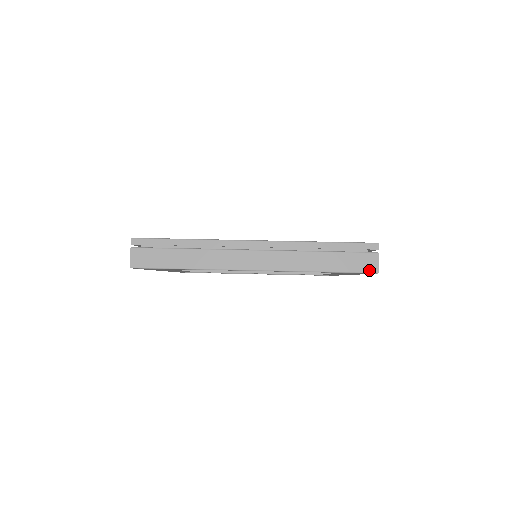
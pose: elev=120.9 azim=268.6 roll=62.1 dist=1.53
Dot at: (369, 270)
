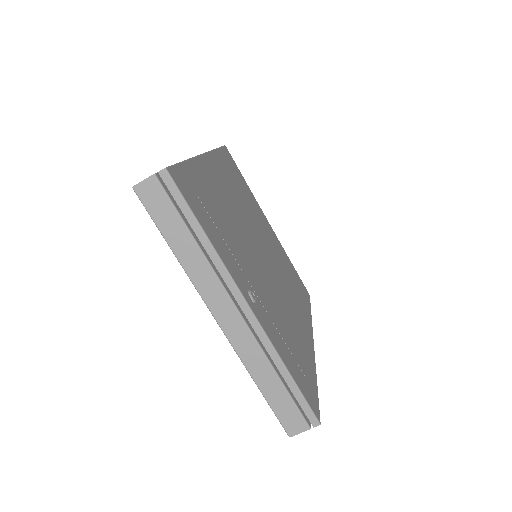
Dot at: (287, 428)
